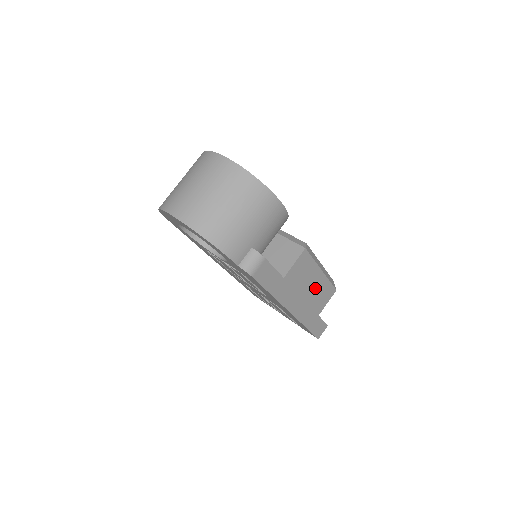
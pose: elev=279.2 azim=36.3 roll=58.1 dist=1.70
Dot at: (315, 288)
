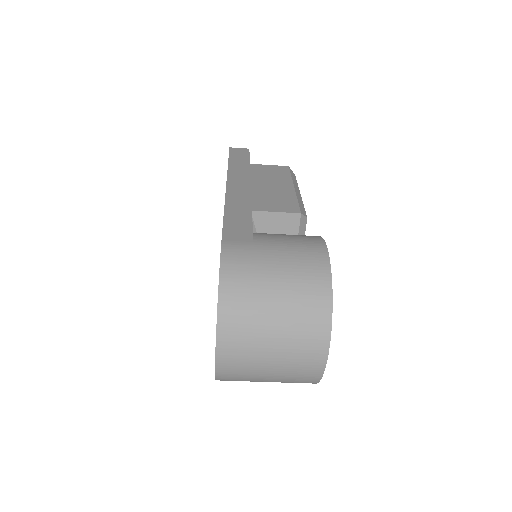
Dot at: occluded
